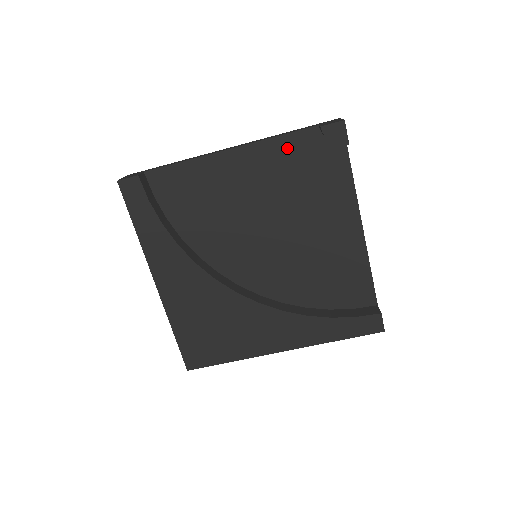
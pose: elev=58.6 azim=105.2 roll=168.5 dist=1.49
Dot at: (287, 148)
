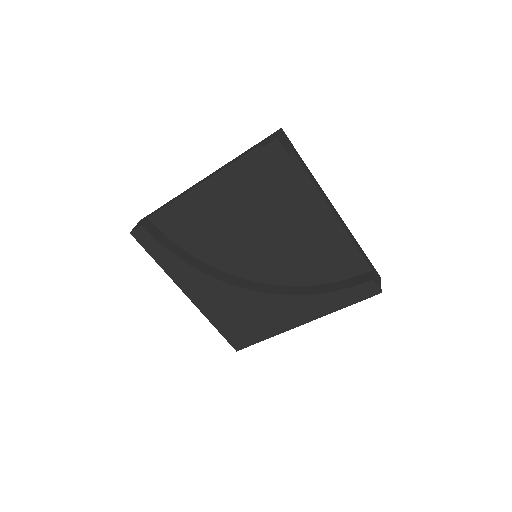
Dot at: (245, 169)
